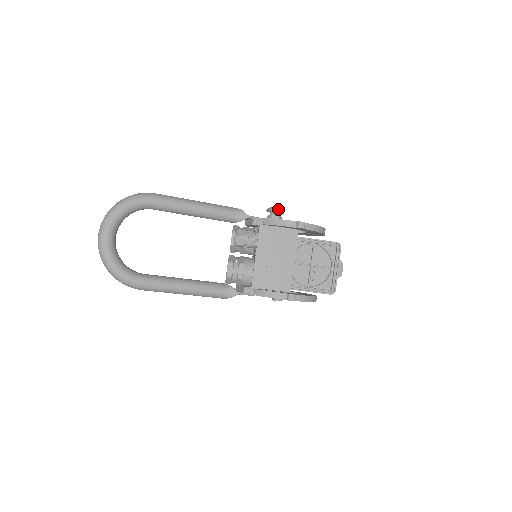
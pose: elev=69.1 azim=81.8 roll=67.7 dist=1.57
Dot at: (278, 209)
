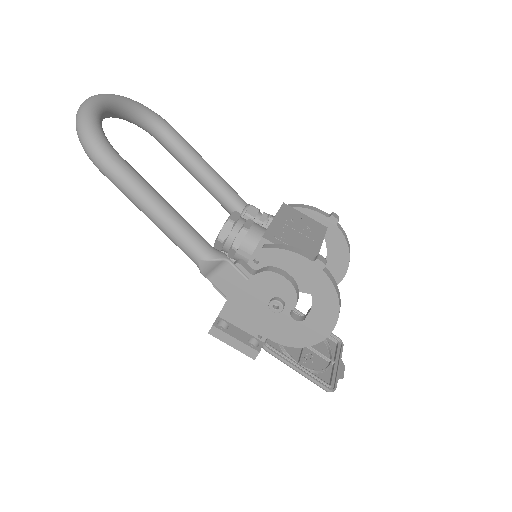
Dot at: occluded
